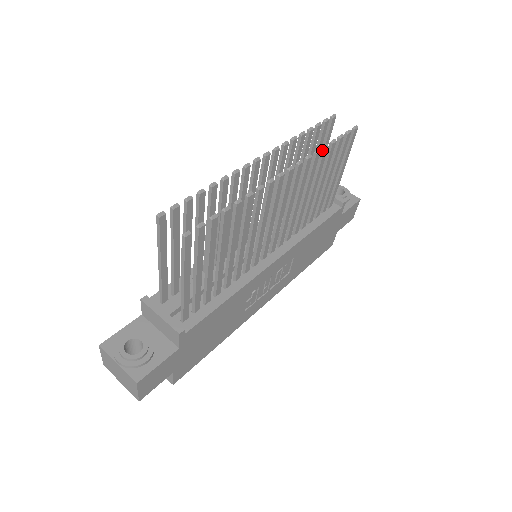
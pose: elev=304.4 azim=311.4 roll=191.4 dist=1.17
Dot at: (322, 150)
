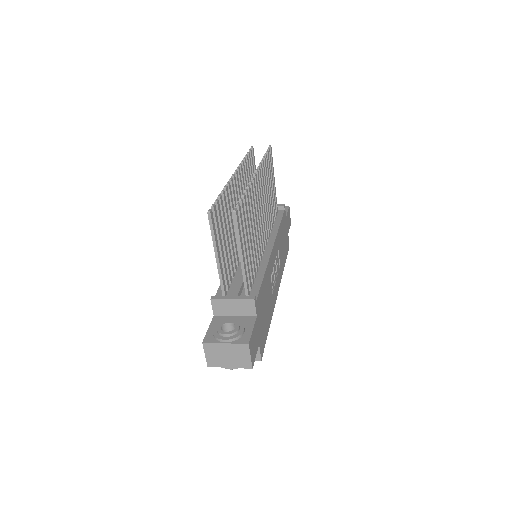
Dot at: occluded
